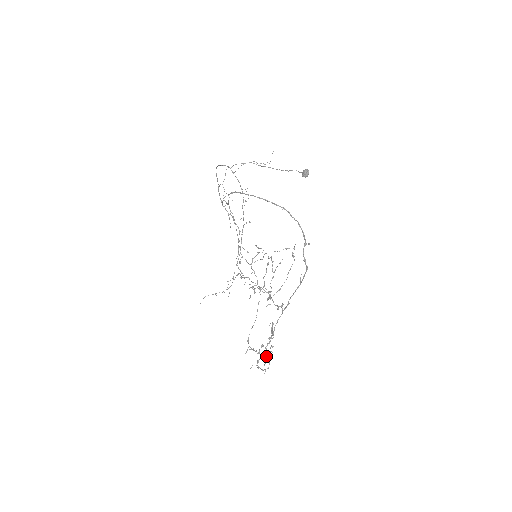
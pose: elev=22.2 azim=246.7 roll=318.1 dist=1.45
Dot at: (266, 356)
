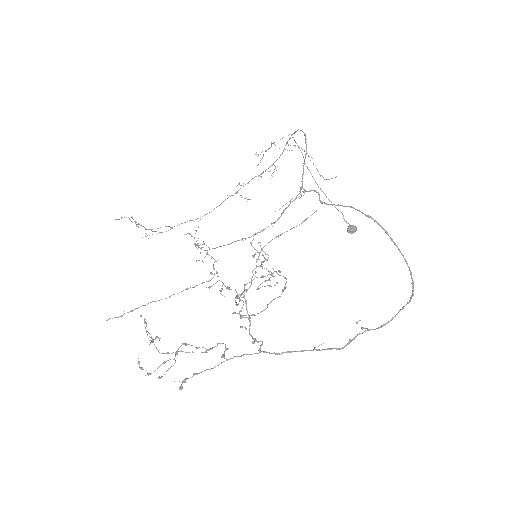
Dot at: (166, 361)
